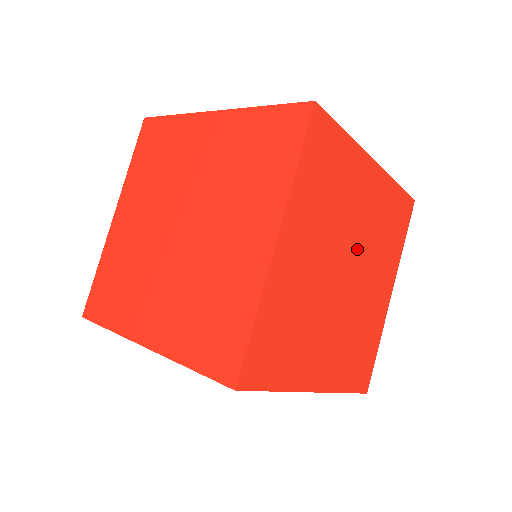
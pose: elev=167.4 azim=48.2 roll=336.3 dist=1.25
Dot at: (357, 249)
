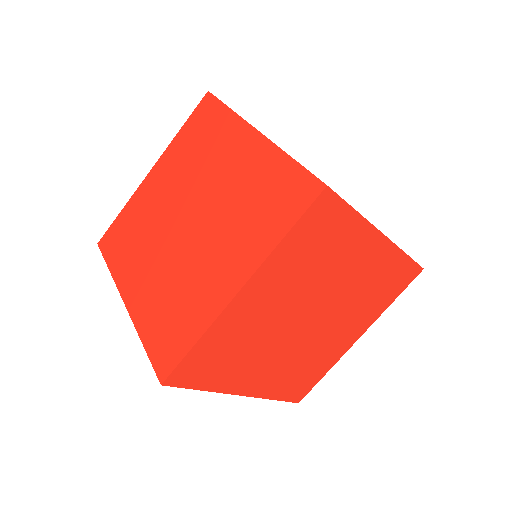
Dot at: (331, 302)
